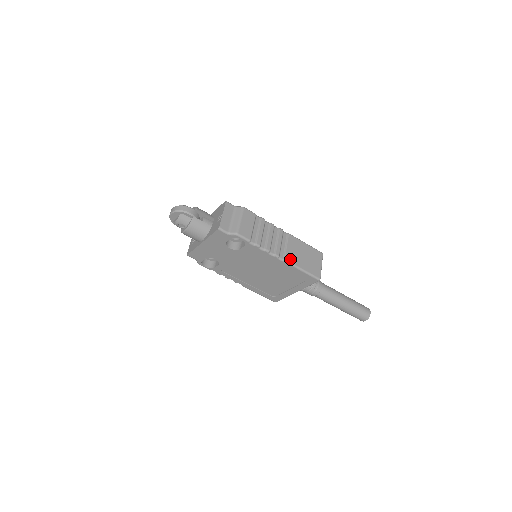
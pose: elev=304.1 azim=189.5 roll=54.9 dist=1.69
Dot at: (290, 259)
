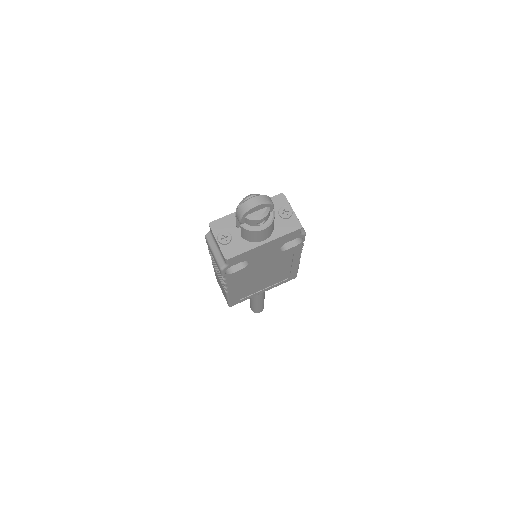
Dot at: occluded
